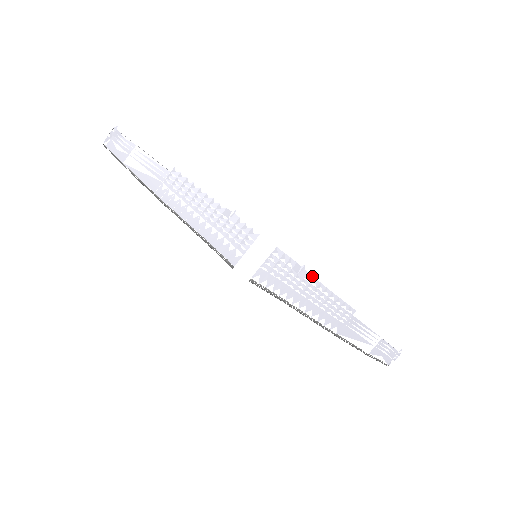
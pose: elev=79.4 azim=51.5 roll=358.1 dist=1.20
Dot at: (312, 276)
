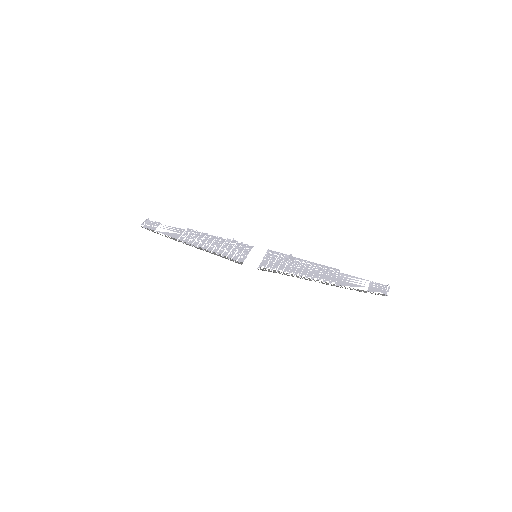
Dot at: (299, 259)
